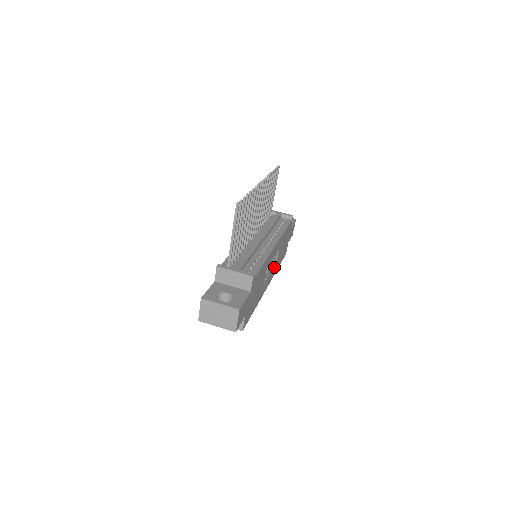
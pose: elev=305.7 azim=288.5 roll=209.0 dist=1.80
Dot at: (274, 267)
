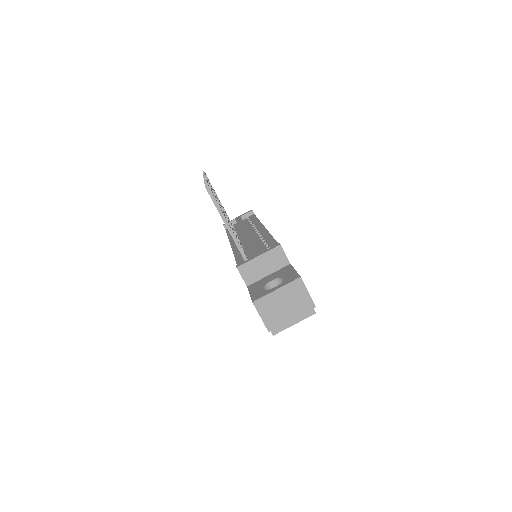
Dot at: occluded
